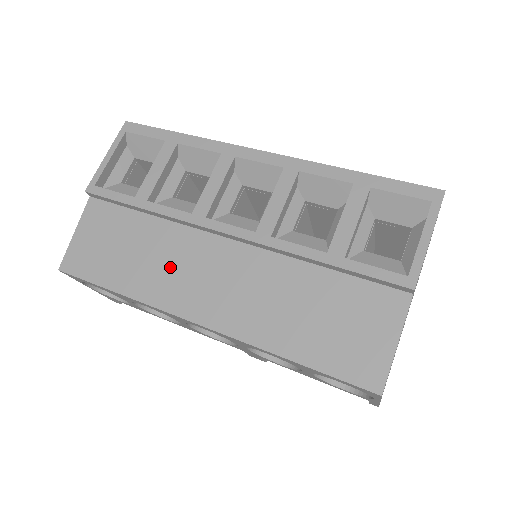
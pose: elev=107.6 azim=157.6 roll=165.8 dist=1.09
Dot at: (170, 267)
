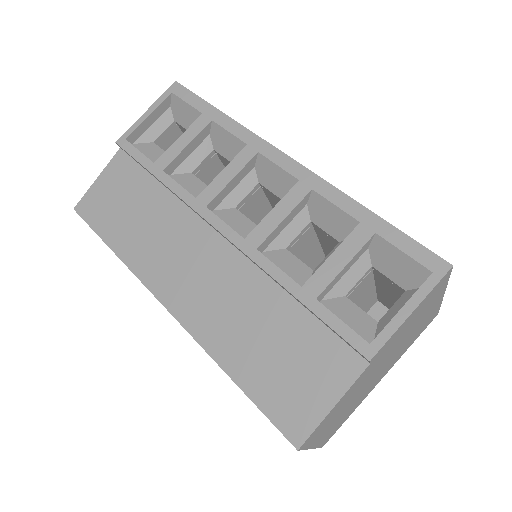
Dot at: (162, 243)
